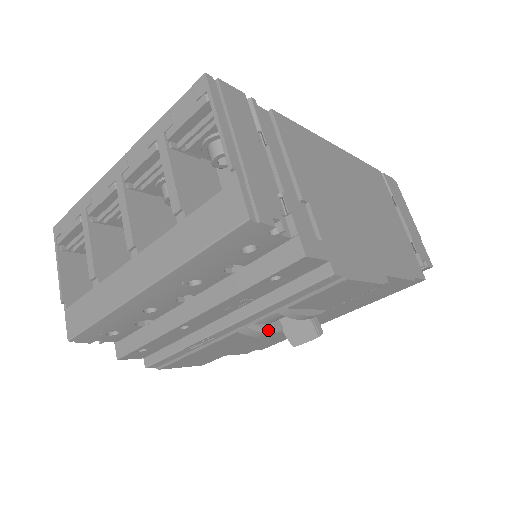
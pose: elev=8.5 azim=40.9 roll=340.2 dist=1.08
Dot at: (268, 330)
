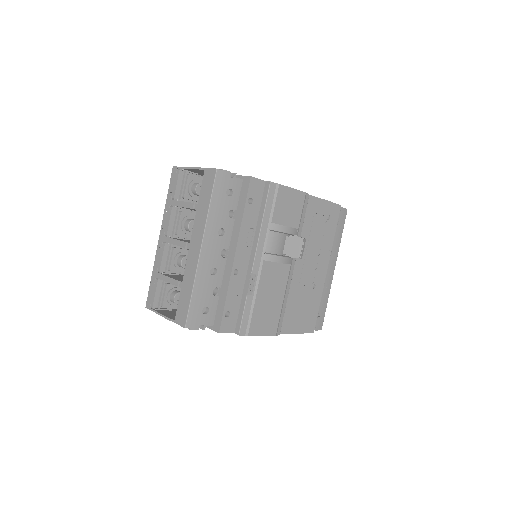
Dot at: (279, 256)
